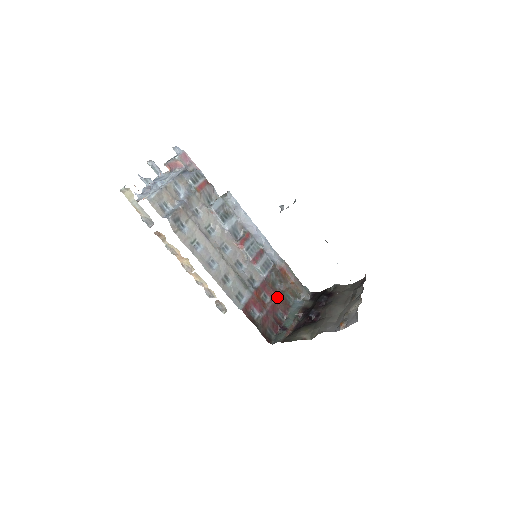
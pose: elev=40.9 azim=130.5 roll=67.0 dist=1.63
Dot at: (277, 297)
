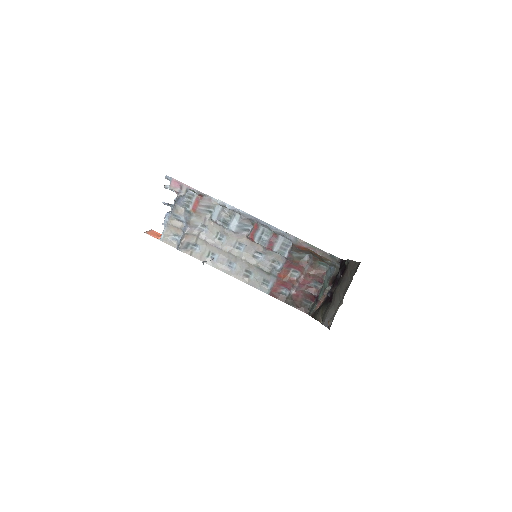
Dot at: (307, 269)
